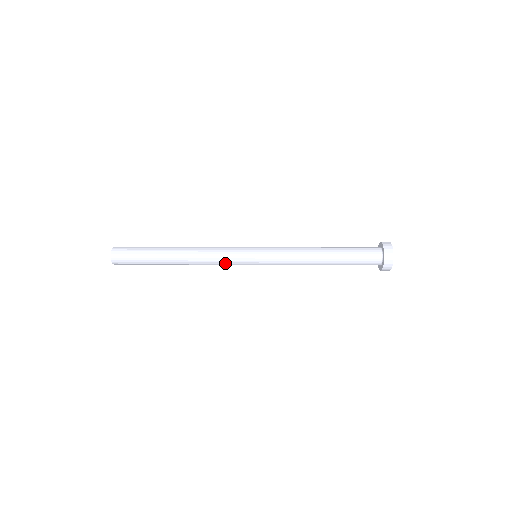
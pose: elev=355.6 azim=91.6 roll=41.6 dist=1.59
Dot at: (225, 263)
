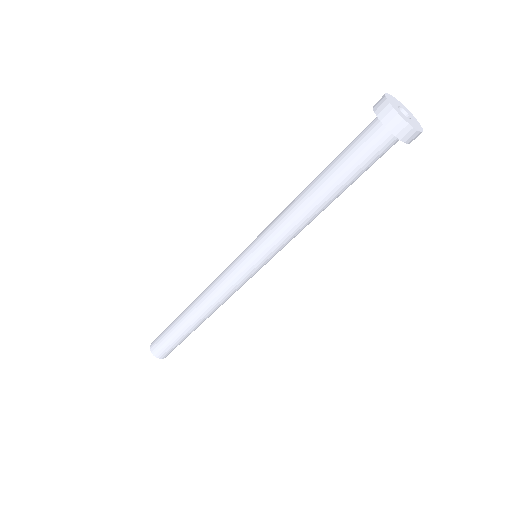
Dot at: (225, 283)
